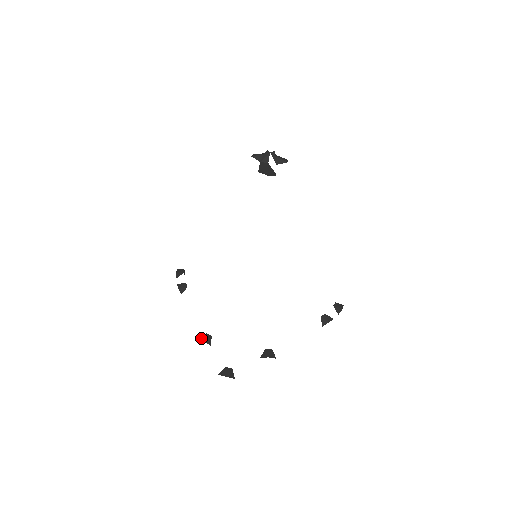
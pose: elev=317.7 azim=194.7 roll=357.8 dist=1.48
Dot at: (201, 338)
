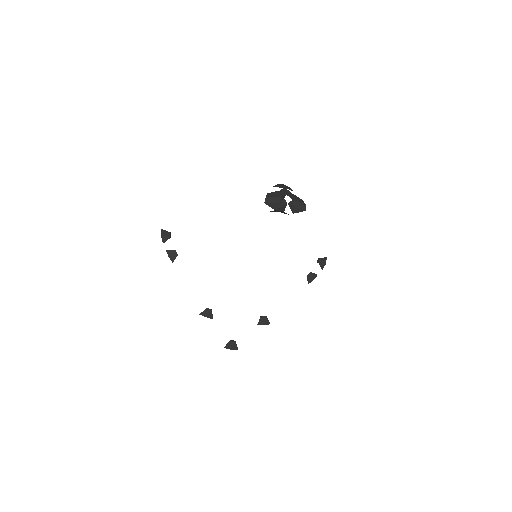
Dot at: (203, 313)
